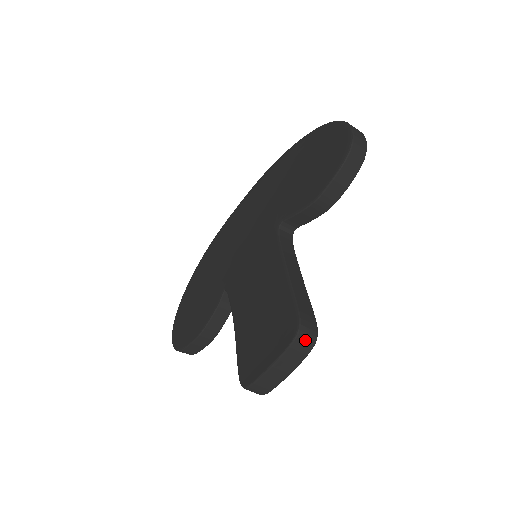
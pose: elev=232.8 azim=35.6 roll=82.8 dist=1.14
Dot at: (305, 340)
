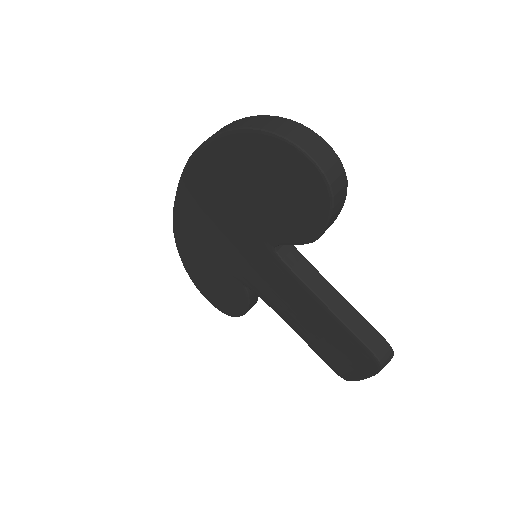
Dot at: (387, 362)
